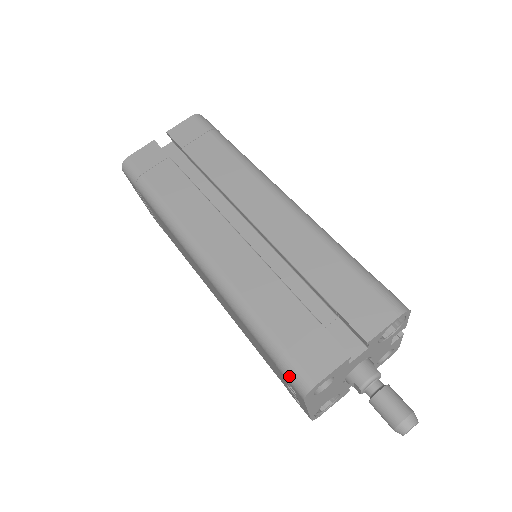
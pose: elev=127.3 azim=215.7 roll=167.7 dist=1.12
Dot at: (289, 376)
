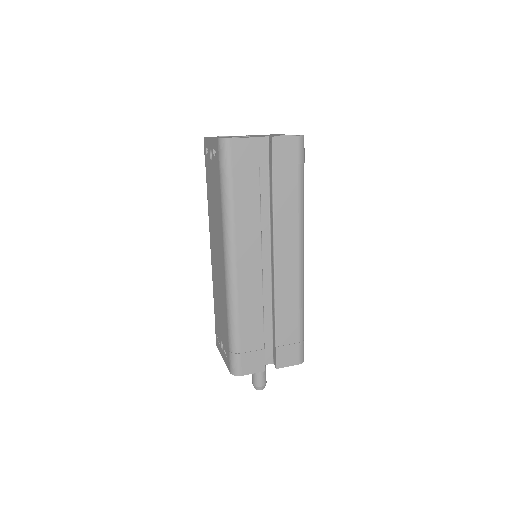
Dot at: (232, 363)
